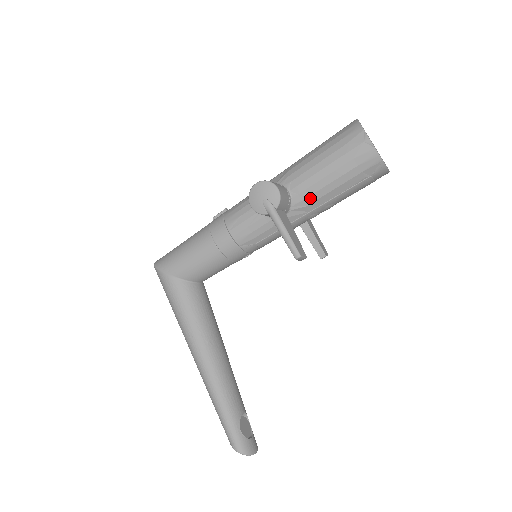
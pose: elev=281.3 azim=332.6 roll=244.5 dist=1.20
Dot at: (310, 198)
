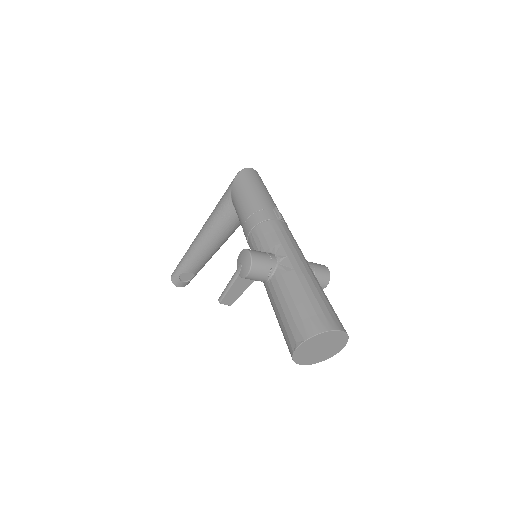
Dot at: (270, 298)
